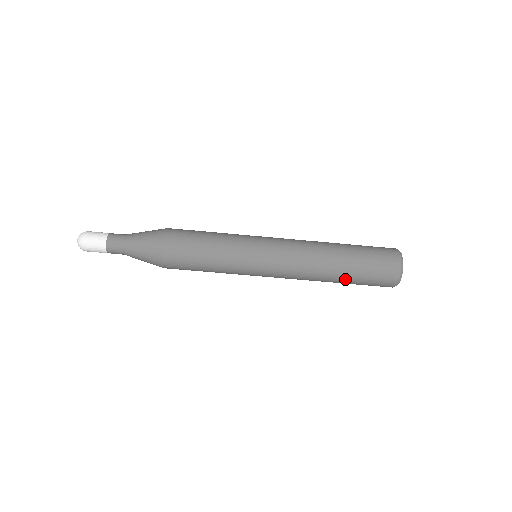
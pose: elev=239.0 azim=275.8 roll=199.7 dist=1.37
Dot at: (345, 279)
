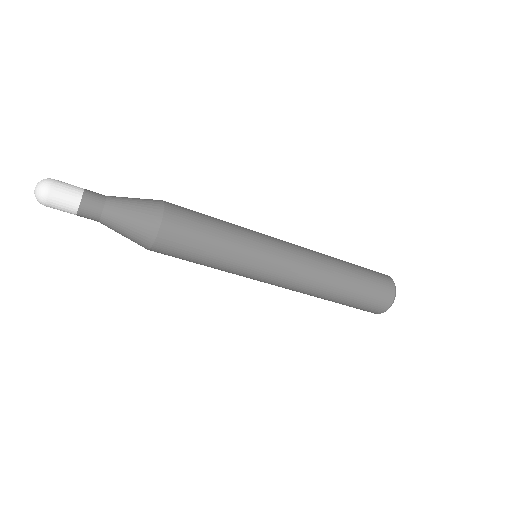
Dot at: (344, 297)
